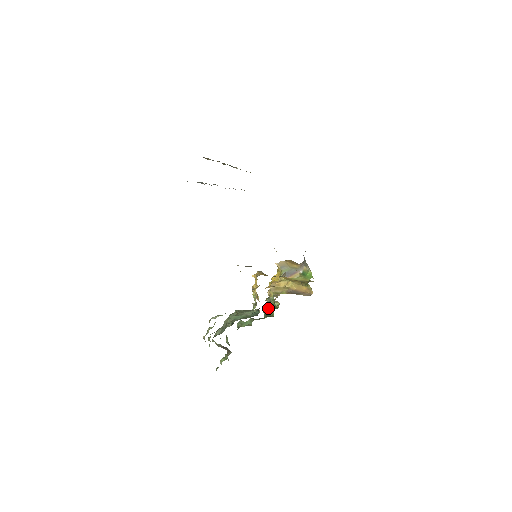
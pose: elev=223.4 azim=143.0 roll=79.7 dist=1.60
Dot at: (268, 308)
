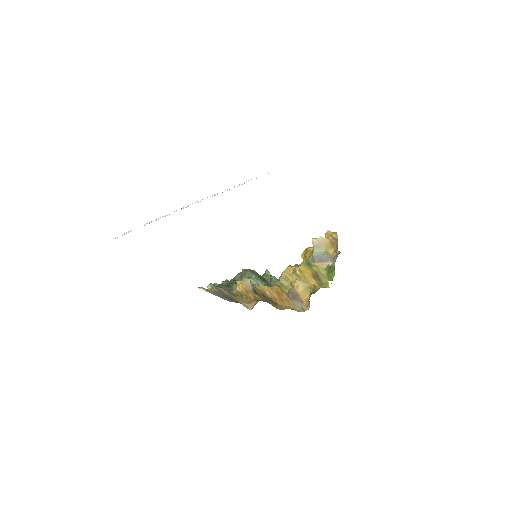
Dot at: occluded
